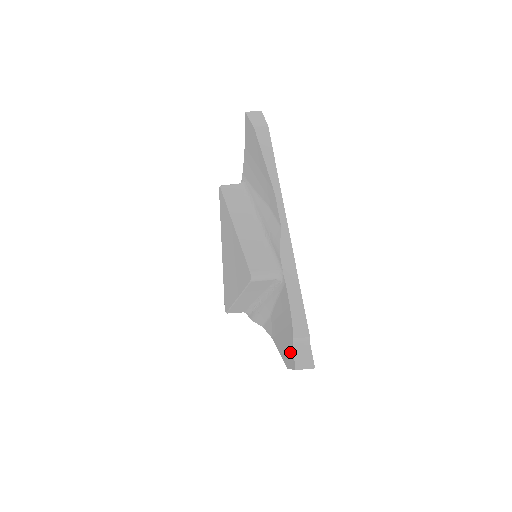
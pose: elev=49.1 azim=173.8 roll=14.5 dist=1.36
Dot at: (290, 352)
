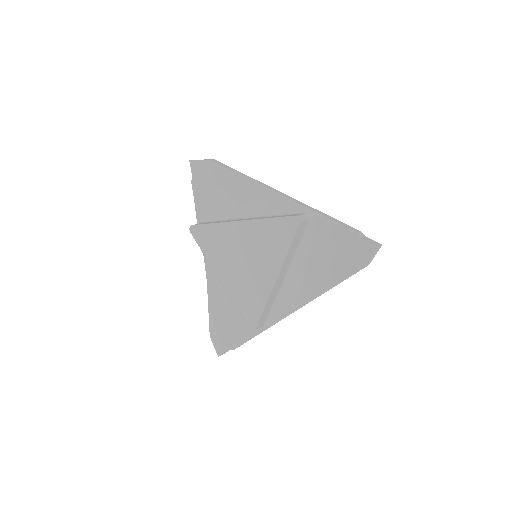
Dot at: (360, 249)
